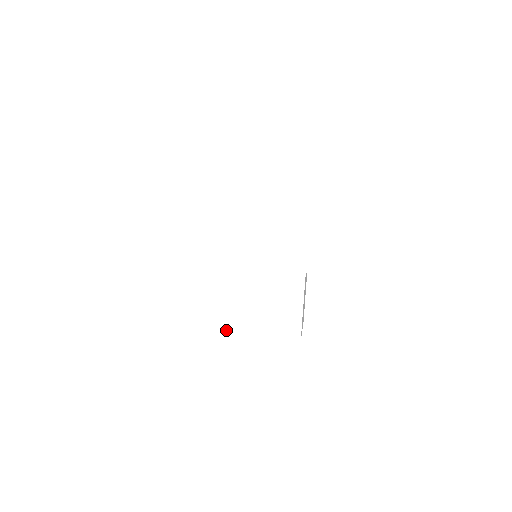
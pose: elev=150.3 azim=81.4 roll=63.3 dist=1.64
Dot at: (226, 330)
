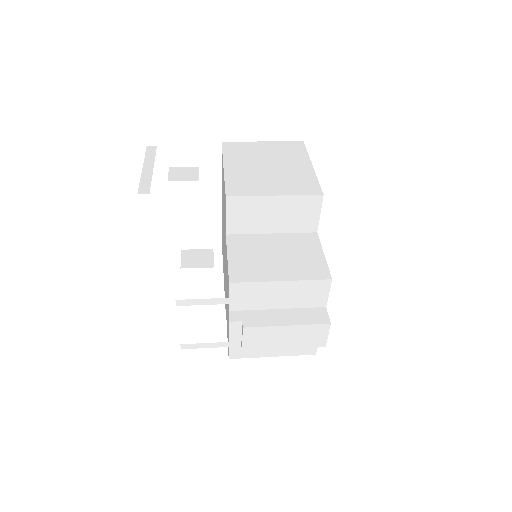
Dot at: (243, 278)
